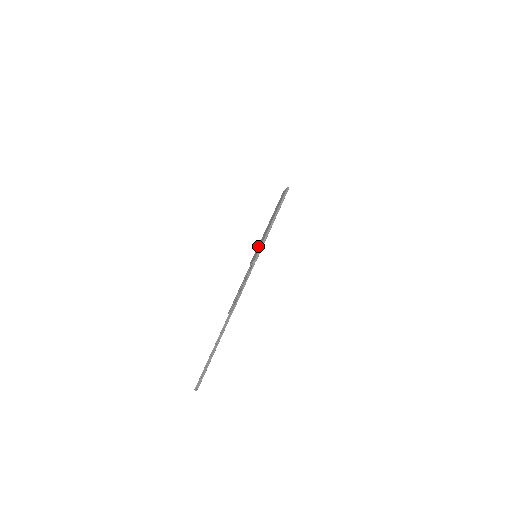
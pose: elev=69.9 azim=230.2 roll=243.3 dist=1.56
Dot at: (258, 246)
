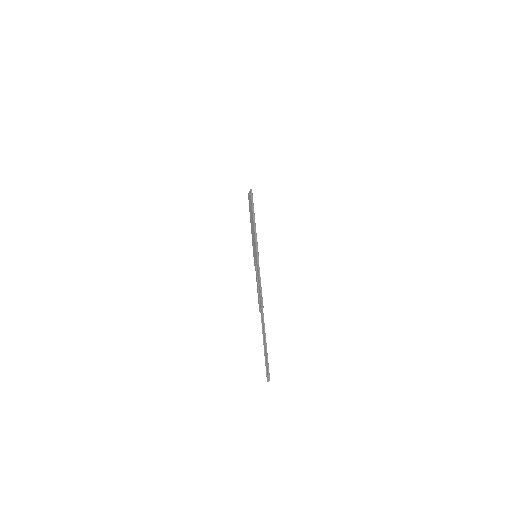
Dot at: (253, 247)
